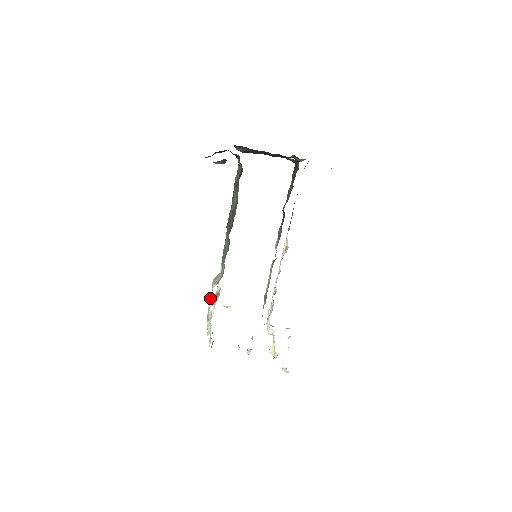
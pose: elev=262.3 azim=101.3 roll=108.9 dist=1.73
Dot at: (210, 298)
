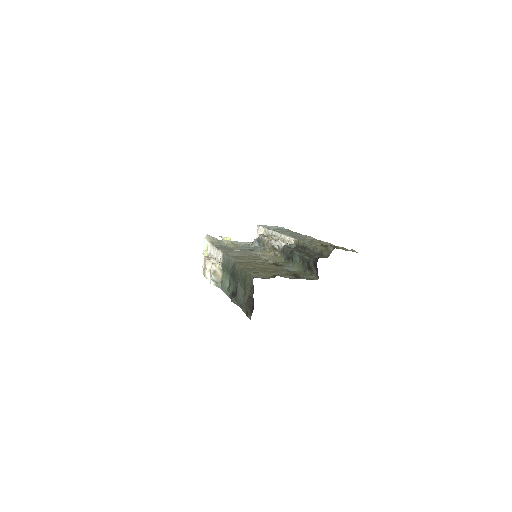
Dot at: (208, 263)
